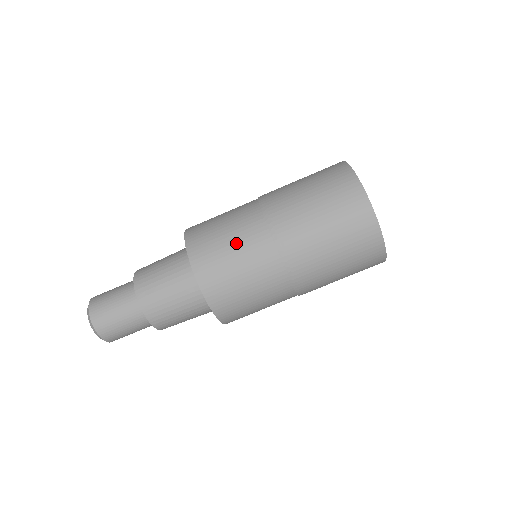
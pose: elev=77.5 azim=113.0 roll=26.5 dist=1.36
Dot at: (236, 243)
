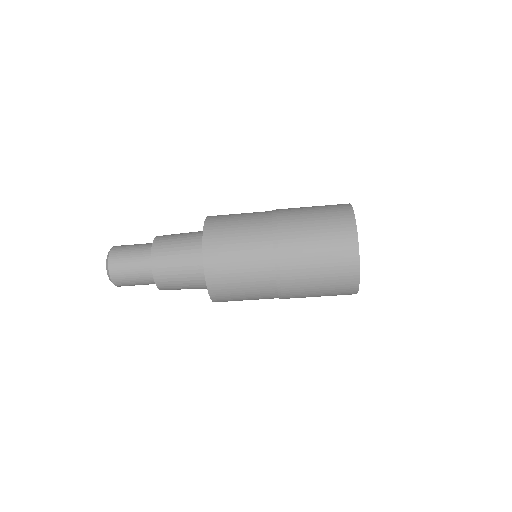
Dot at: (251, 299)
